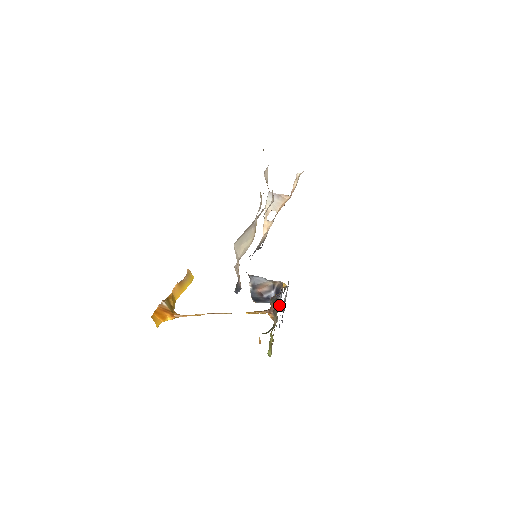
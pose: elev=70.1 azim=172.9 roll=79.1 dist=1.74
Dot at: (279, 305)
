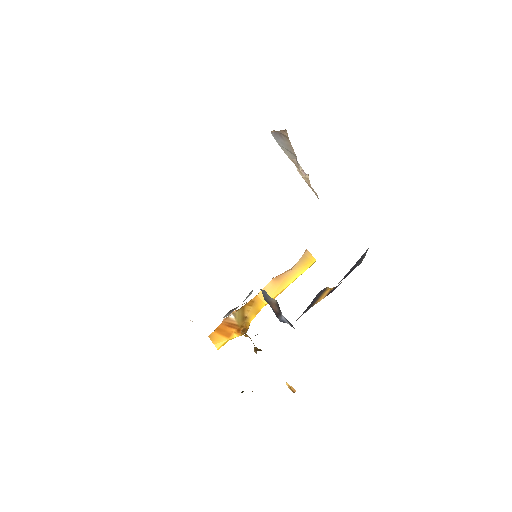
Dot at: occluded
